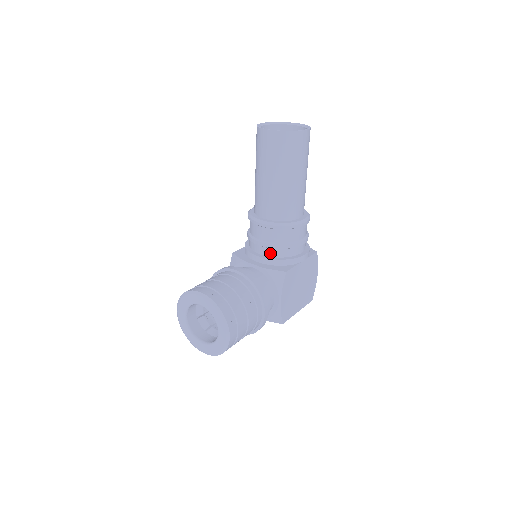
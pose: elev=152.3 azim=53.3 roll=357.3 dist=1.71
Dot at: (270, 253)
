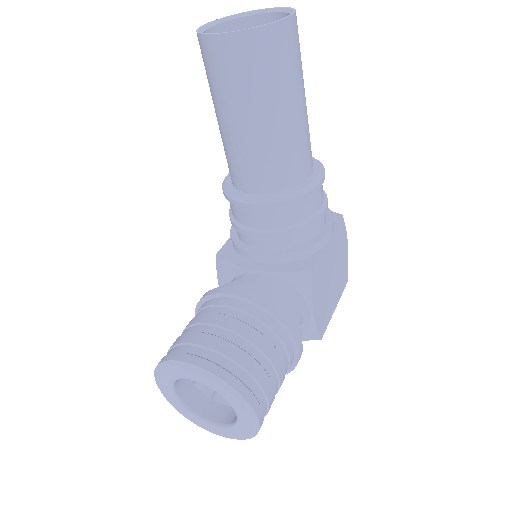
Dot at: (277, 245)
